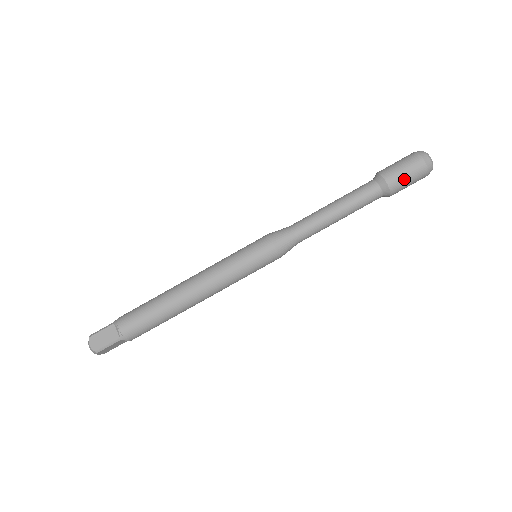
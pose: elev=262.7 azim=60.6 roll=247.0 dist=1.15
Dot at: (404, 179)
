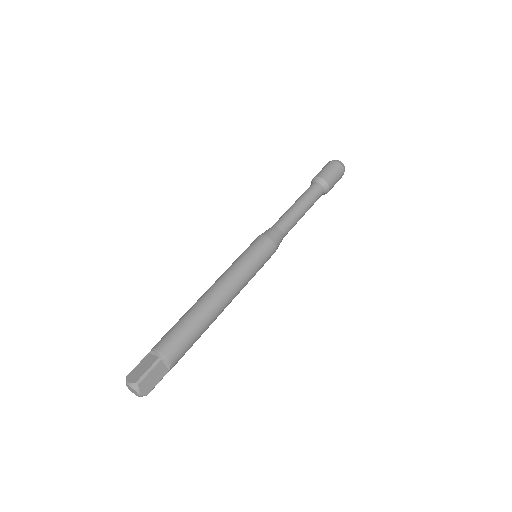
Dot at: (330, 172)
